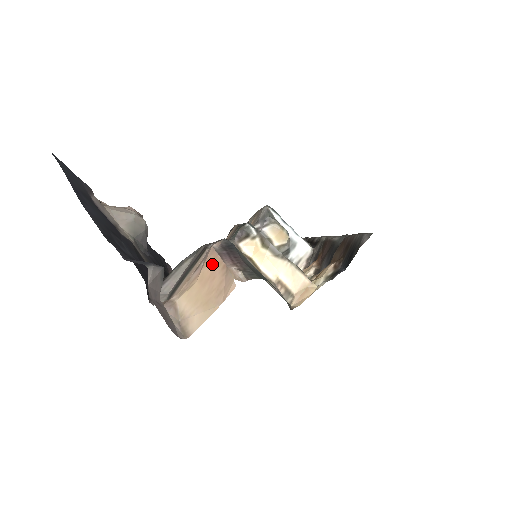
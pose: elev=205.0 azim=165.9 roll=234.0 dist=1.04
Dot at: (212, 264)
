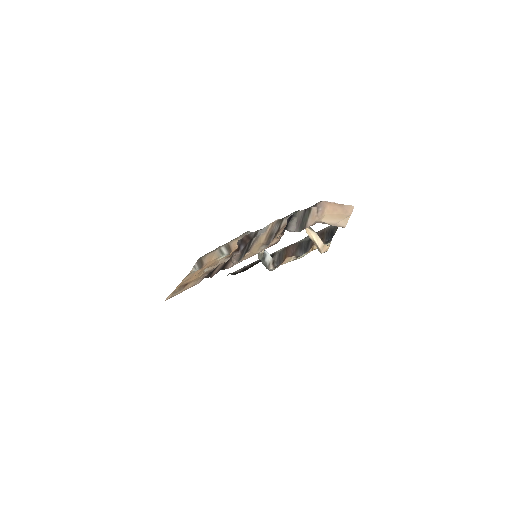
Dot at: (330, 206)
